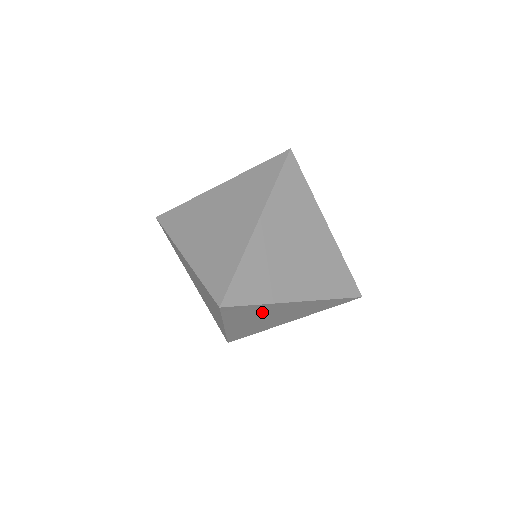
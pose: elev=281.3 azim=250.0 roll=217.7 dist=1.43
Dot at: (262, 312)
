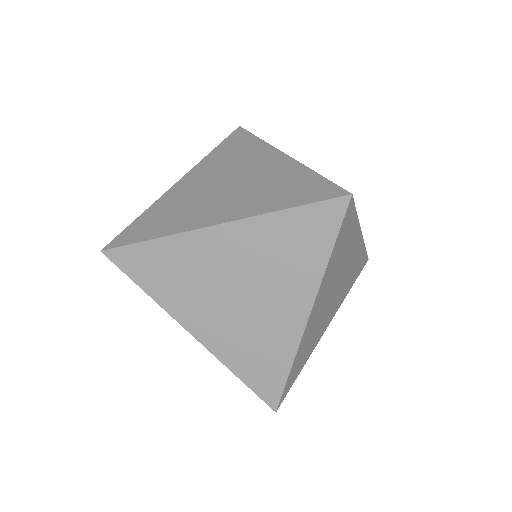
Dot at: (240, 160)
